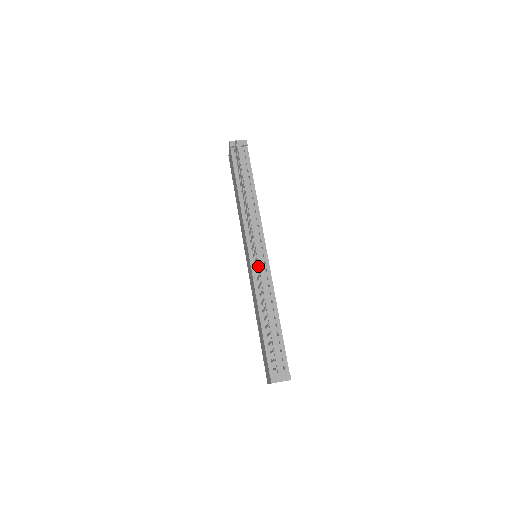
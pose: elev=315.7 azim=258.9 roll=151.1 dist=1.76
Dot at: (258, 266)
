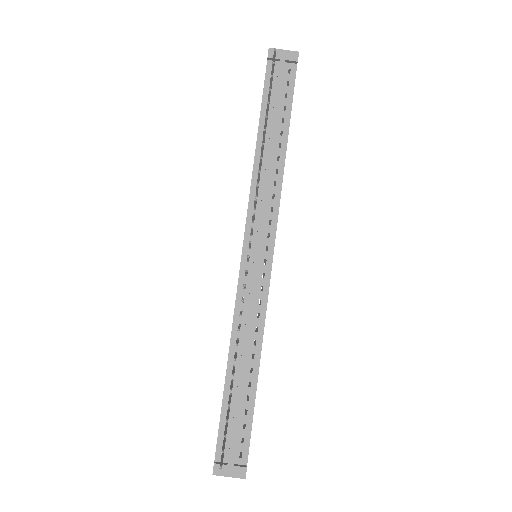
Dot at: (244, 286)
